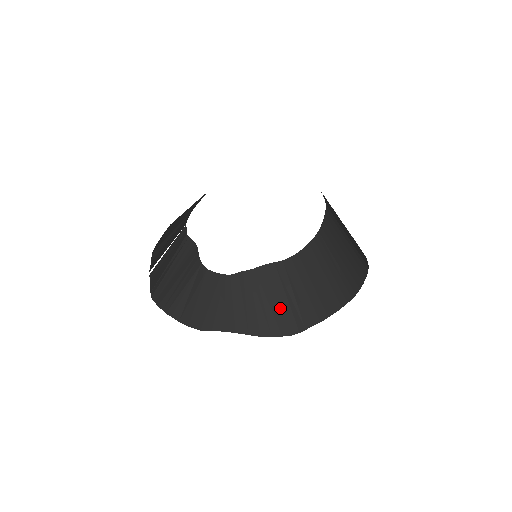
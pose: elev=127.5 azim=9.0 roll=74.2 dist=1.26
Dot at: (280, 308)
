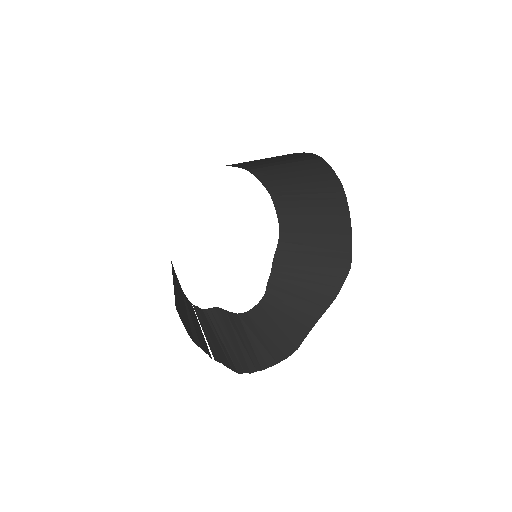
Dot at: (319, 266)
